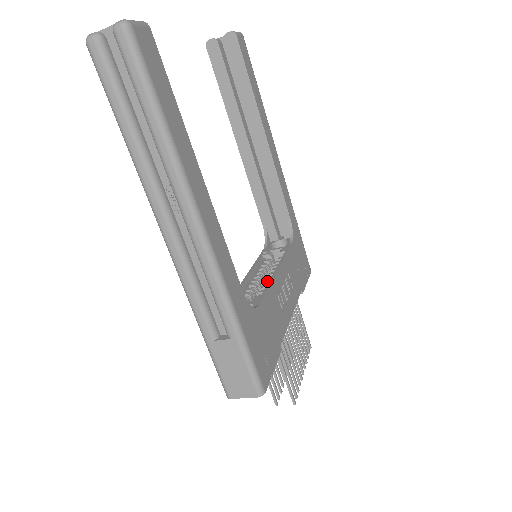
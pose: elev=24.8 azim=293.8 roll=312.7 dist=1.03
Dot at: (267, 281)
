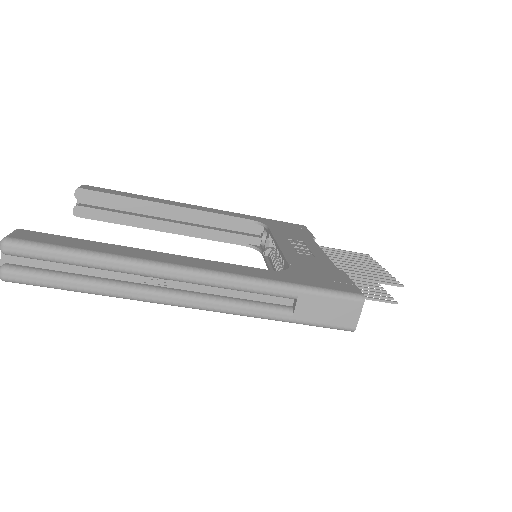
Dot at: (280, 256)
